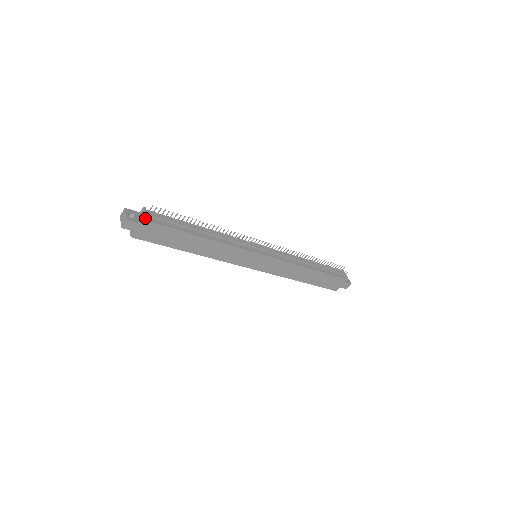
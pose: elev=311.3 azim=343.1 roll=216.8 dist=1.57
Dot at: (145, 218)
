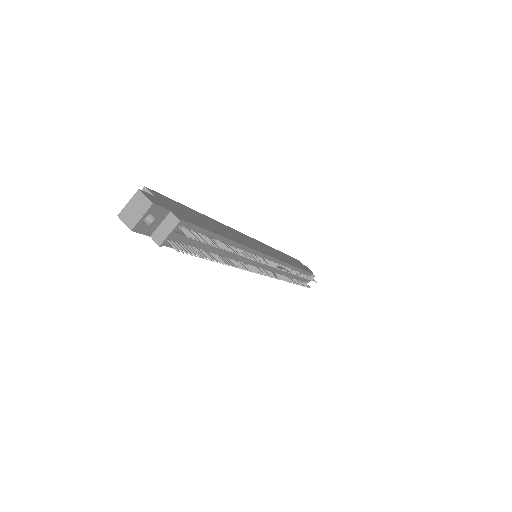
Dot at: (159, 245)
